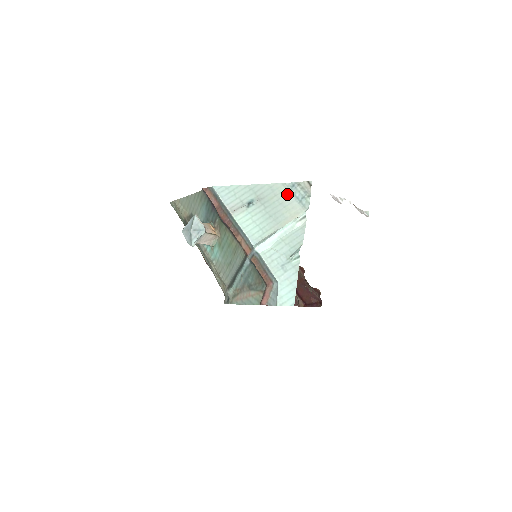
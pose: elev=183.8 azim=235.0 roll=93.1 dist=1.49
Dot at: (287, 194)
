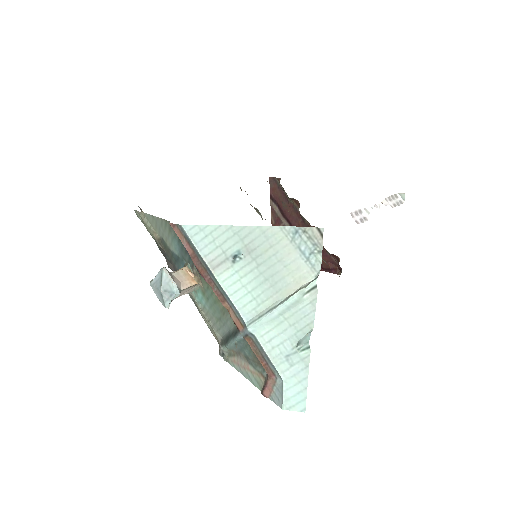
Dot at: (288, 246)
